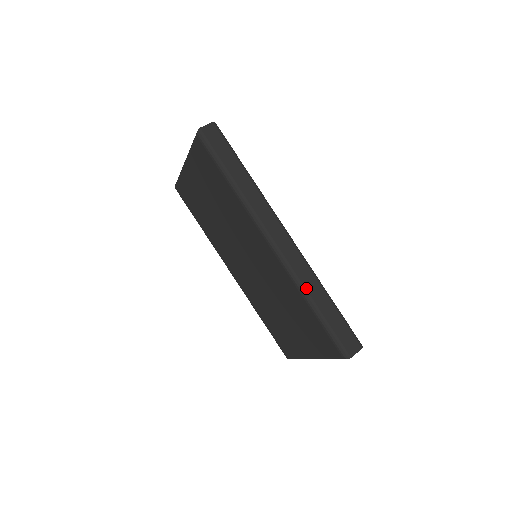
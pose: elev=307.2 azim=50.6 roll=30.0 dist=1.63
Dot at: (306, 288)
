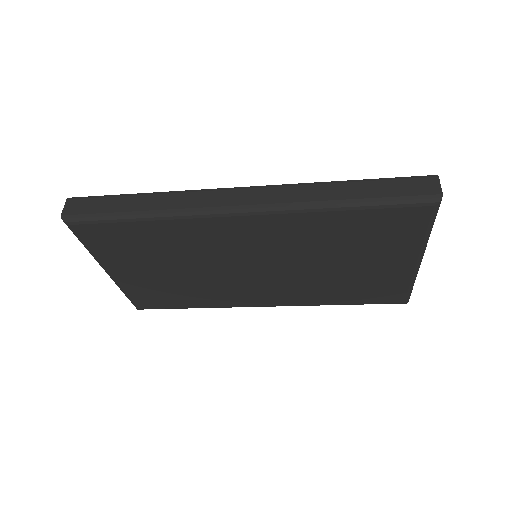
Dot at: (317, 200)
